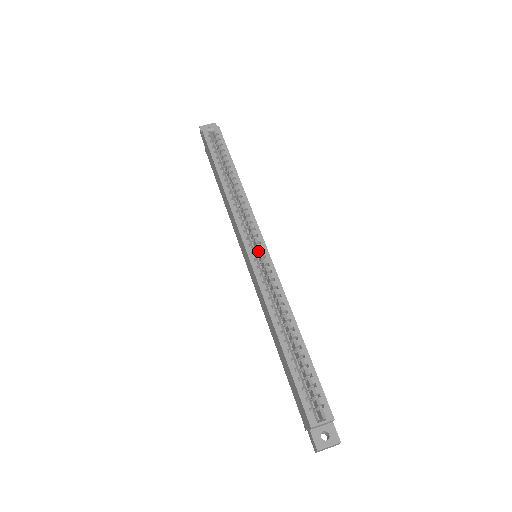
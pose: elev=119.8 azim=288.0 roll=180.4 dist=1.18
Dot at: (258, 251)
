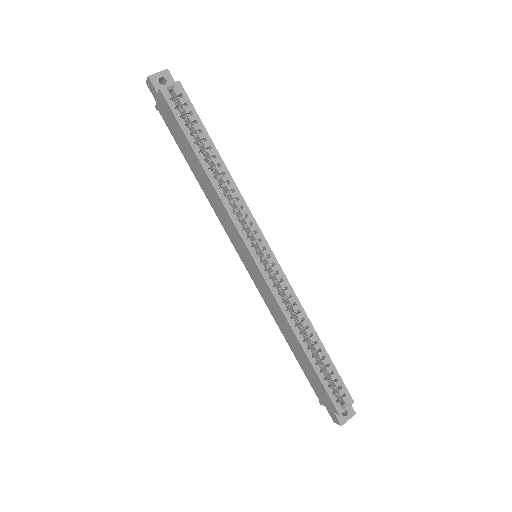
Dot at: occluded
